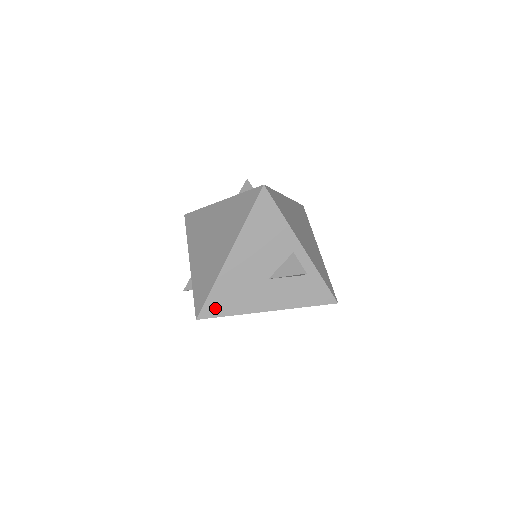
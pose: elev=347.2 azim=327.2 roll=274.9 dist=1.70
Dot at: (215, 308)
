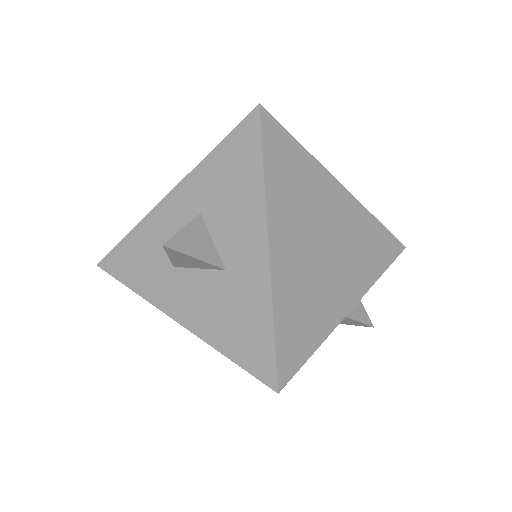
Dot at: occluded
